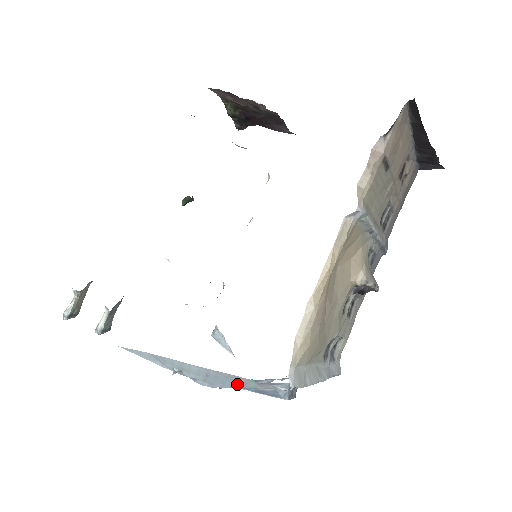
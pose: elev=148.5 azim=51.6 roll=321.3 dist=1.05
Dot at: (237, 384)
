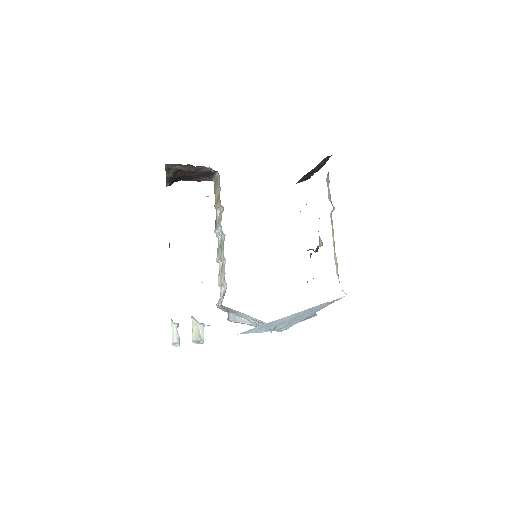
Dot at: (312, 313)
